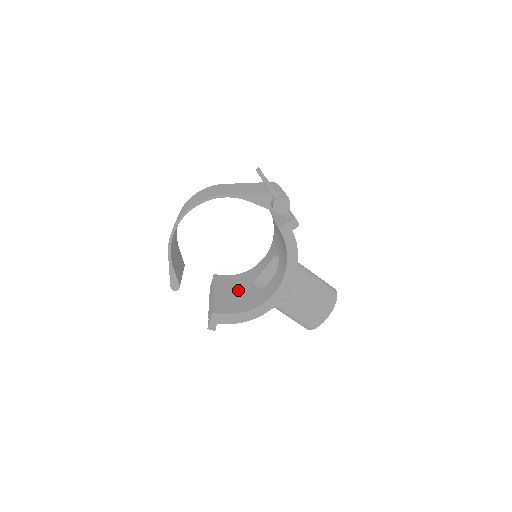
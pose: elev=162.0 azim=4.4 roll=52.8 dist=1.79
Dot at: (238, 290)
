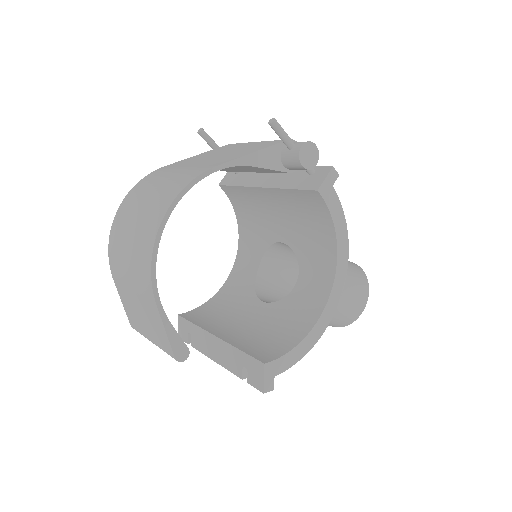
Dot at: (244, 317)
